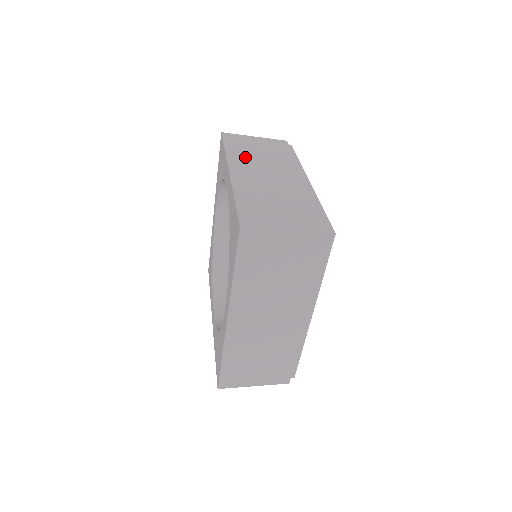
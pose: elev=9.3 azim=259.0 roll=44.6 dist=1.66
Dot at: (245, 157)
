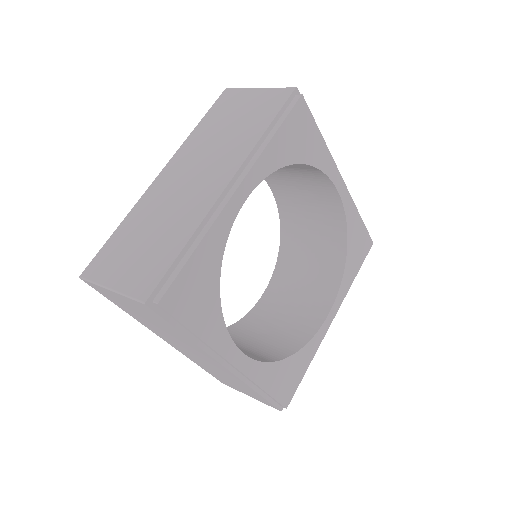
Dot at: (200, 142)
